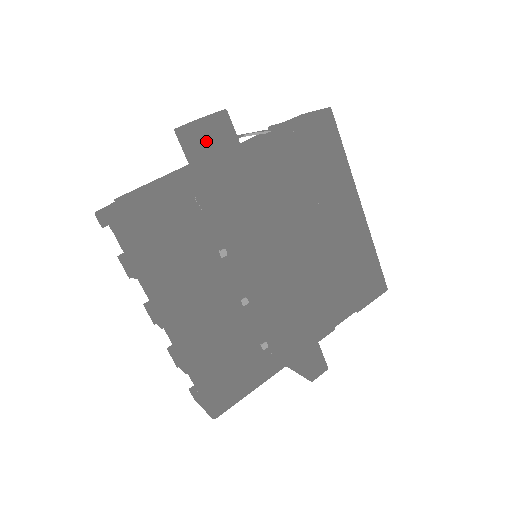
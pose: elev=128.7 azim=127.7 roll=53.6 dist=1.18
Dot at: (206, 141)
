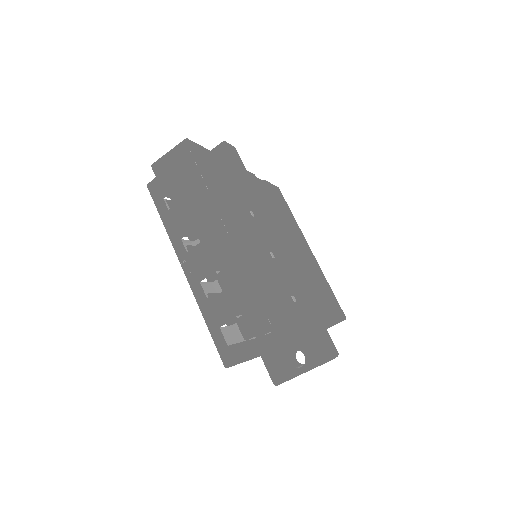
Dot at: occluded
